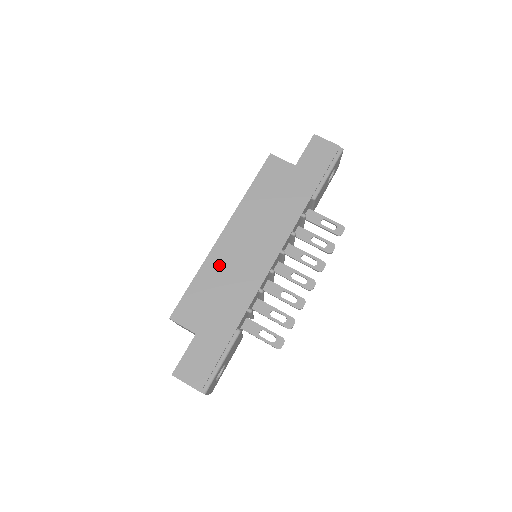
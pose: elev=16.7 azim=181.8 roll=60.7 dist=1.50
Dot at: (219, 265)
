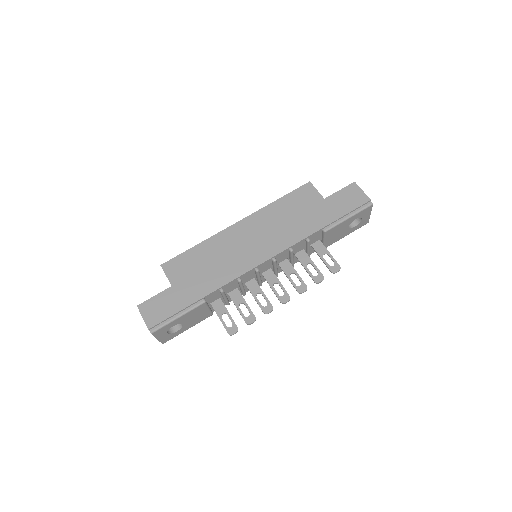
Dot at: (219, 245)
